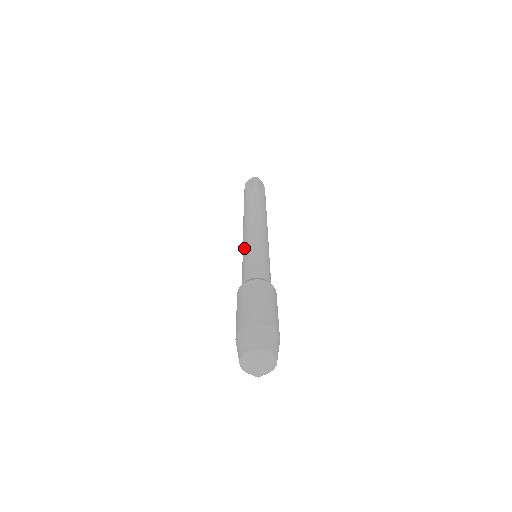
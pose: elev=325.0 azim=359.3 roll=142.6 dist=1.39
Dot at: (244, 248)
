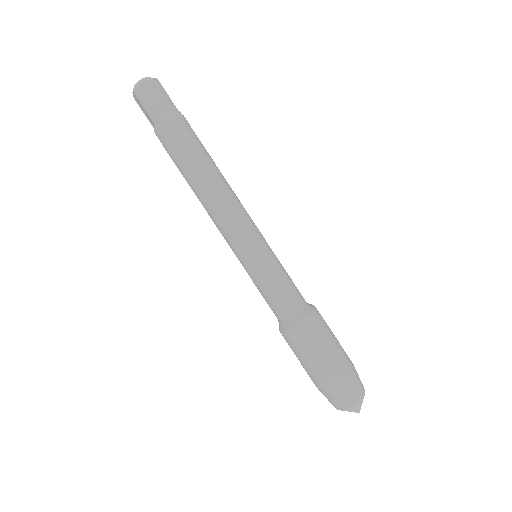
Dot at: occluded
